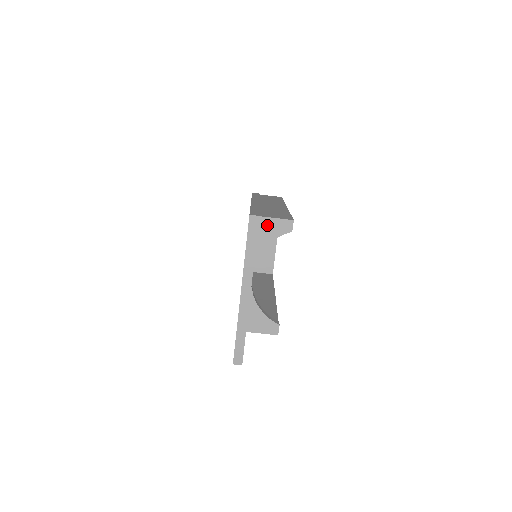
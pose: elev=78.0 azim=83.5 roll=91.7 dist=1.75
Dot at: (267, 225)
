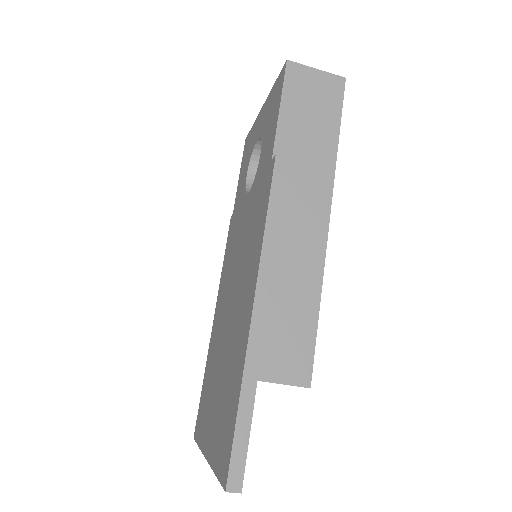
Dot at: occluded
